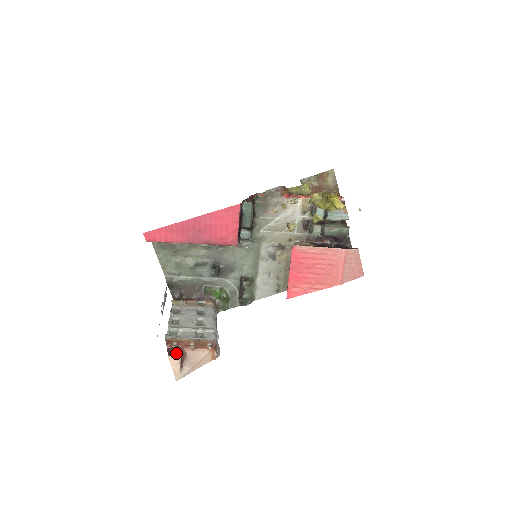
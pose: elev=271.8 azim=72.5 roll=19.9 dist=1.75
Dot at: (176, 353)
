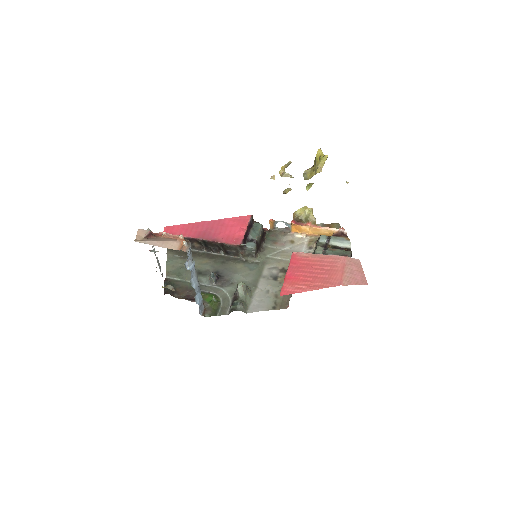
Dot at: occluded
